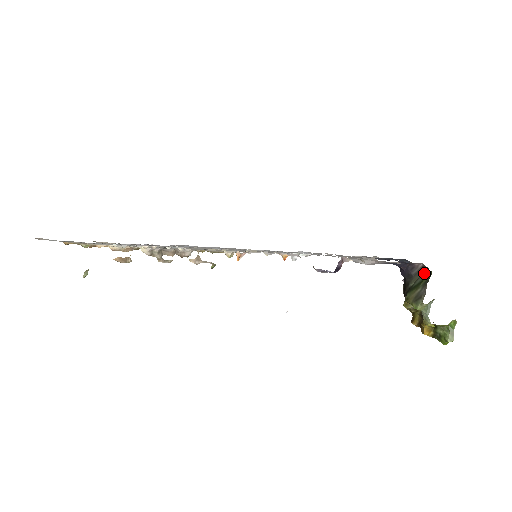
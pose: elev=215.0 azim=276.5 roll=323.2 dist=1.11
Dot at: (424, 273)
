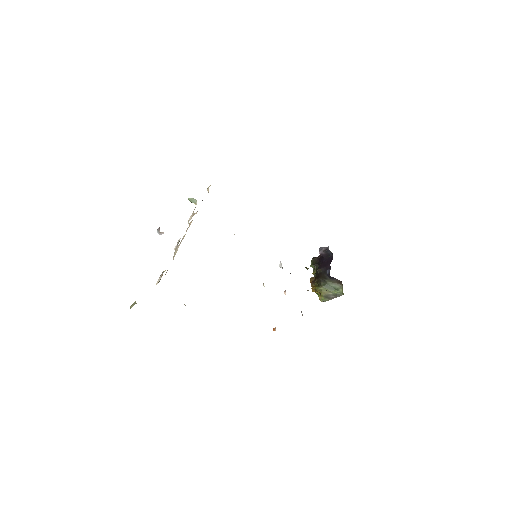
Dot at: (339, 285)
